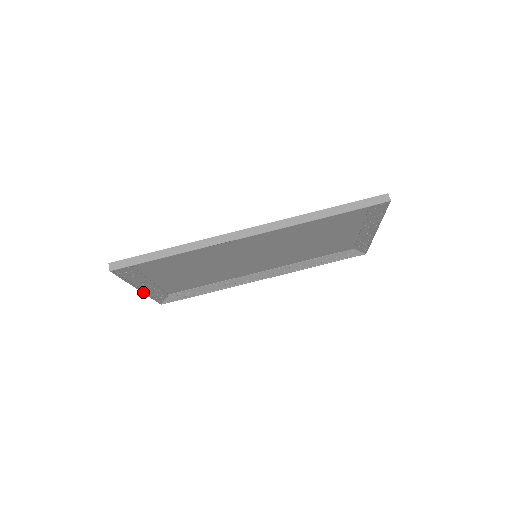
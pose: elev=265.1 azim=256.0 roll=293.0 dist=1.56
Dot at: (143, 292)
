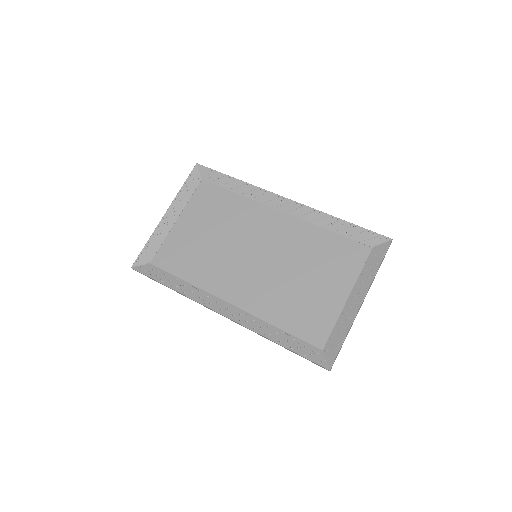
Dot at: (161, 221)
